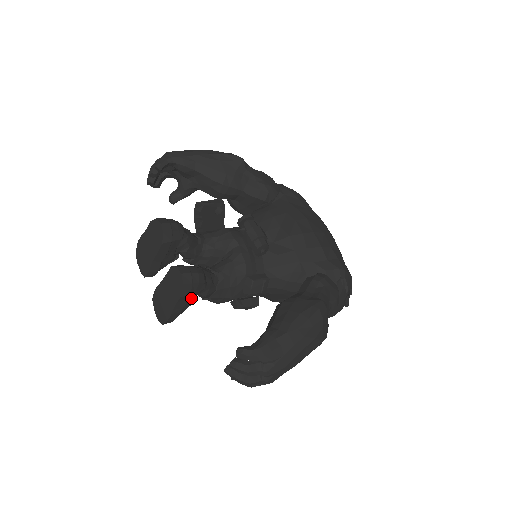
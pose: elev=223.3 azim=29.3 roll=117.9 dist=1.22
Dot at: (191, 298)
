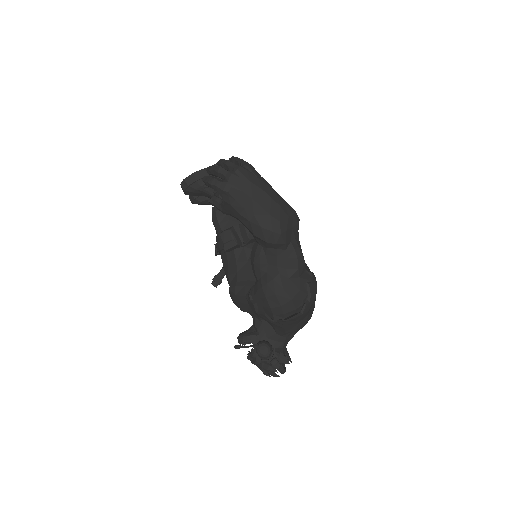
Dot at: occluded
